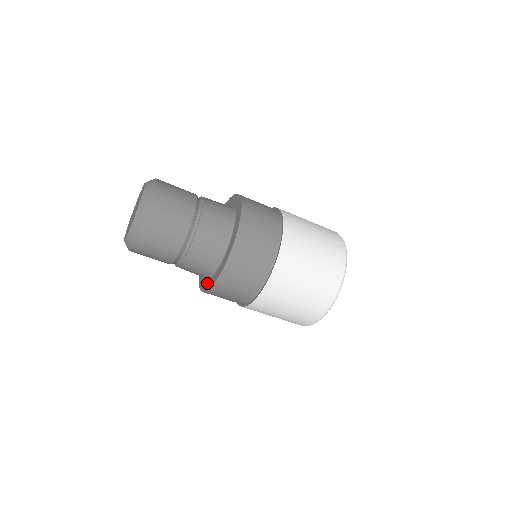
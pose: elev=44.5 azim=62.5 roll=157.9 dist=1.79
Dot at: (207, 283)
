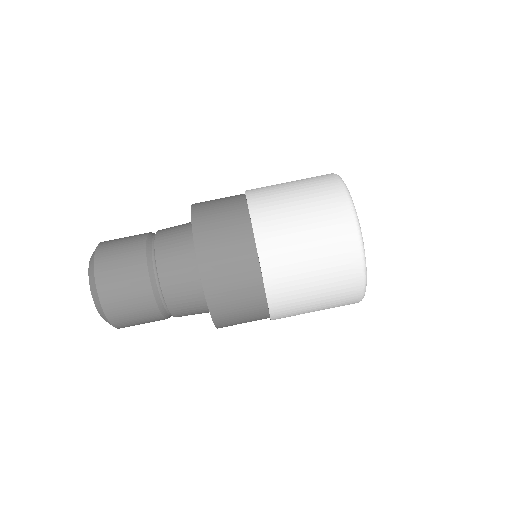
Dot at: occluded
